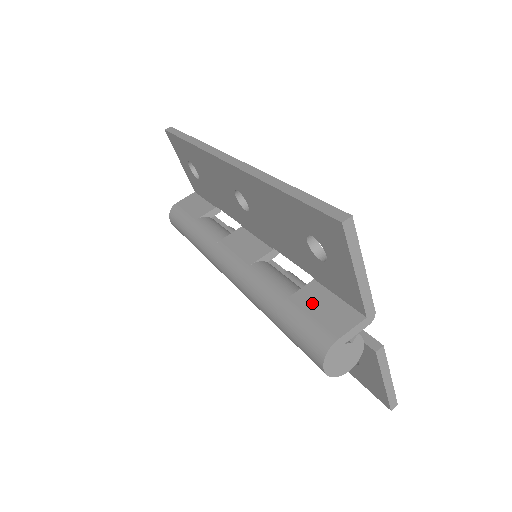
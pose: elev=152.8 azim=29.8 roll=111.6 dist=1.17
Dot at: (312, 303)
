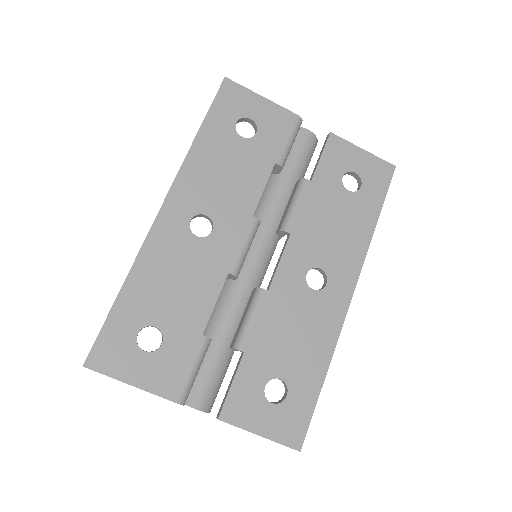
Dot at: occluded
